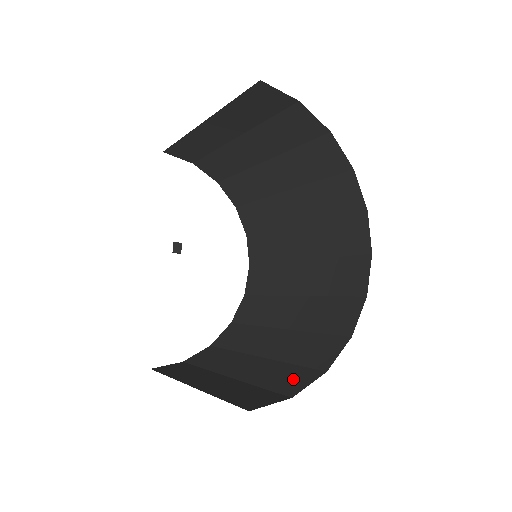
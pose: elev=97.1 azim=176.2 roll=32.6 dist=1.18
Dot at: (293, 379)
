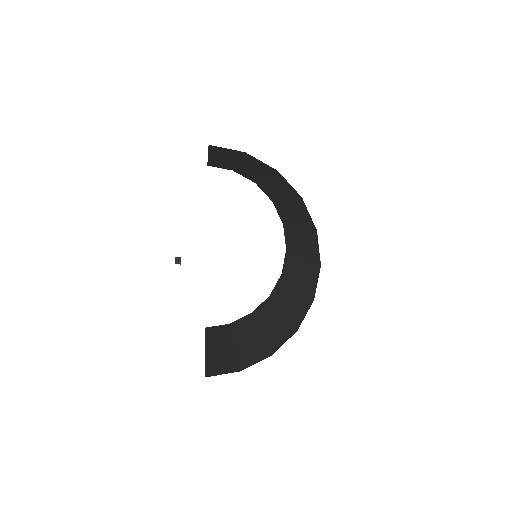
Dot at: (254, 356)
